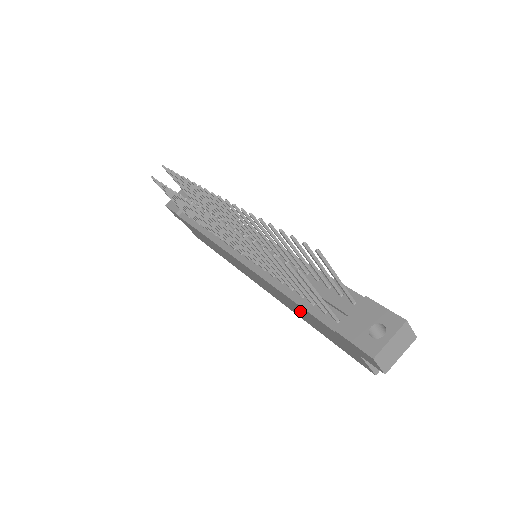
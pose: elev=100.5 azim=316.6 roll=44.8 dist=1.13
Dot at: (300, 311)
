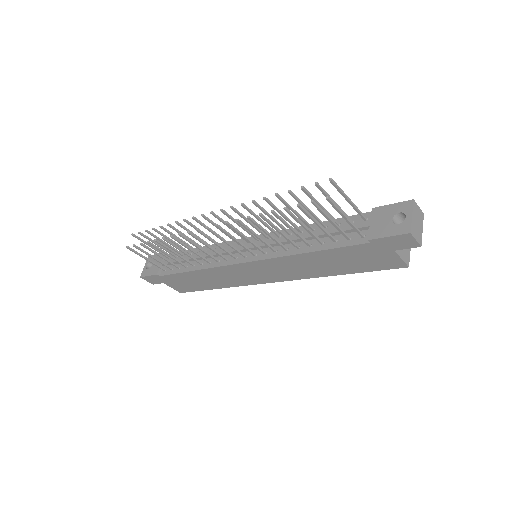
Dot at: (324, 262)
